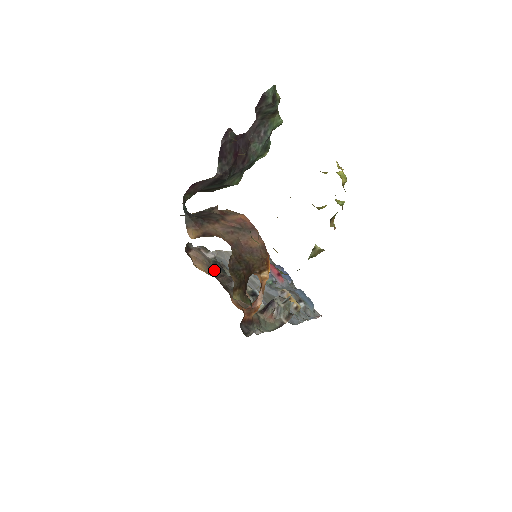
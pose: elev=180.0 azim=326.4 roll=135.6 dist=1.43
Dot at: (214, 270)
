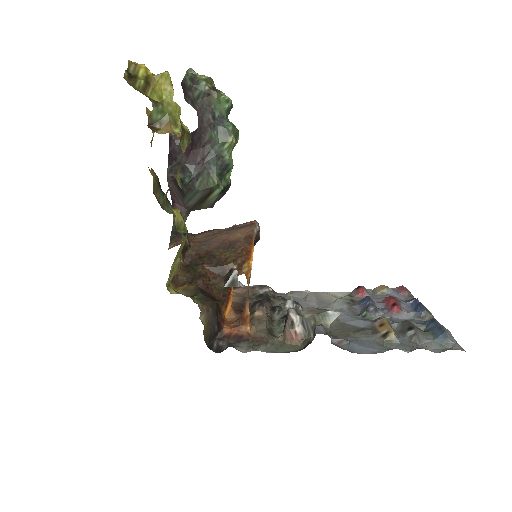
Dot at: (249, 300)
